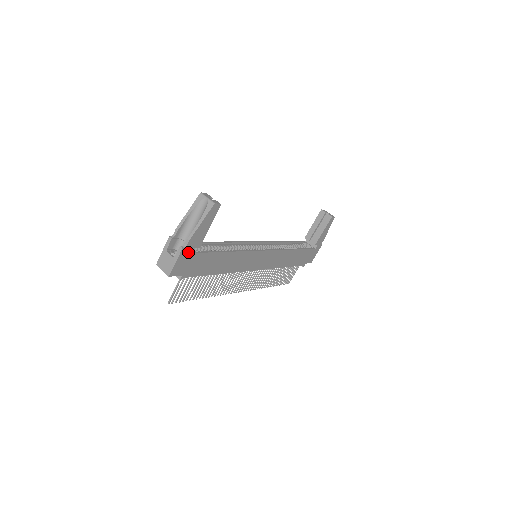
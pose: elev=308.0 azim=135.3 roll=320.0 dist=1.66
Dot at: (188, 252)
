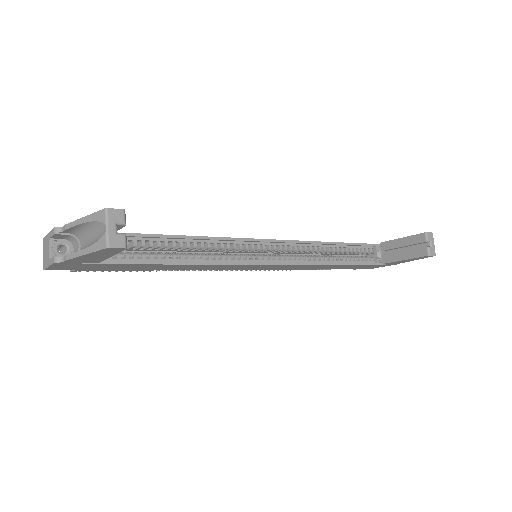
Dot at: (73, 263)
